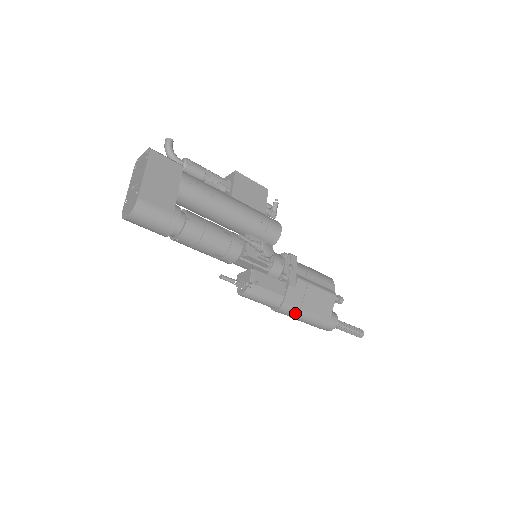
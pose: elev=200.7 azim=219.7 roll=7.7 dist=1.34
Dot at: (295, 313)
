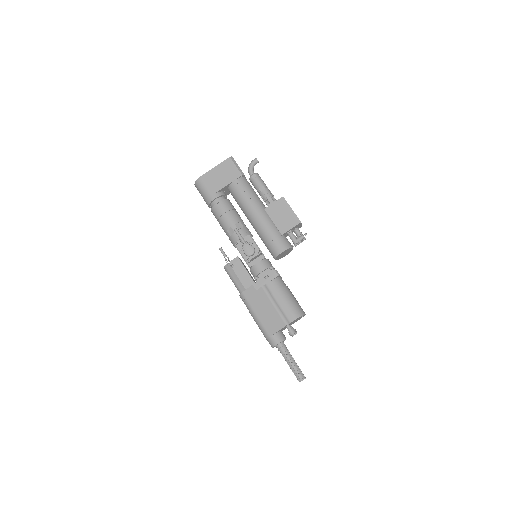
Dot at: (248, 308)
